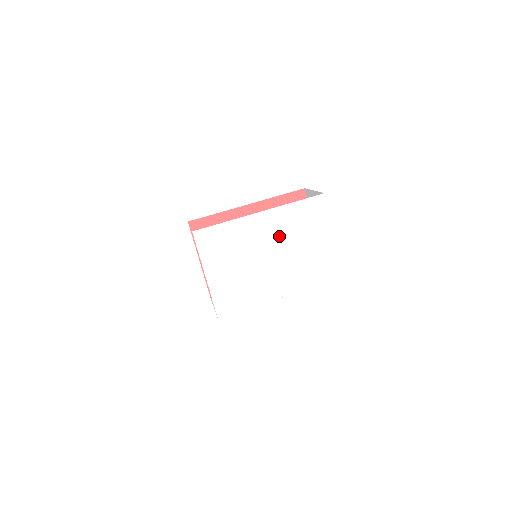
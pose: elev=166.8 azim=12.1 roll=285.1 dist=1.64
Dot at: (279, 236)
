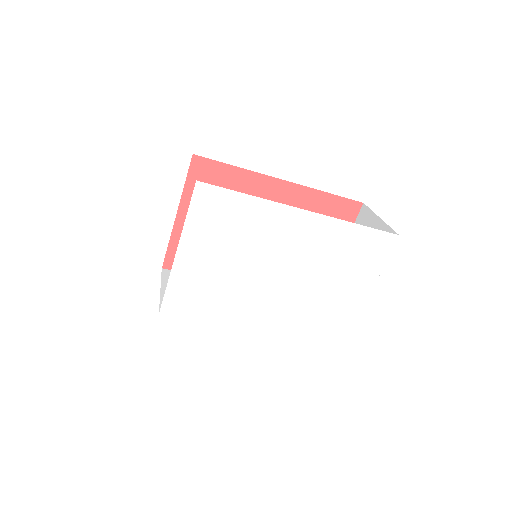
Dot at: (307, 255)
